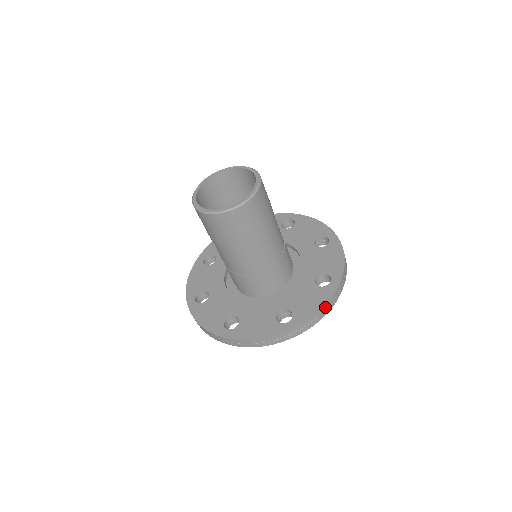
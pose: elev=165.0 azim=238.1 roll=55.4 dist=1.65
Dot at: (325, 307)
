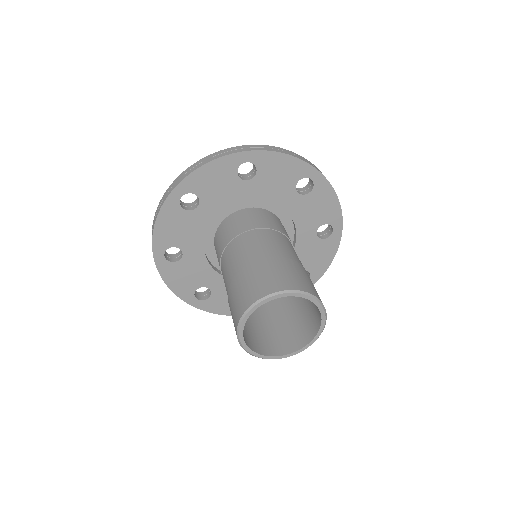
Dot at: (334, 253)
